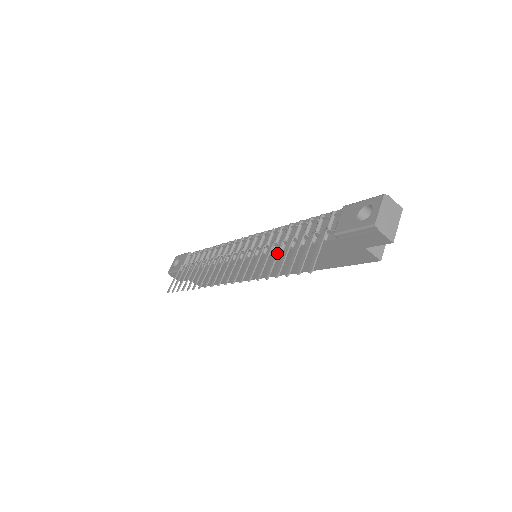
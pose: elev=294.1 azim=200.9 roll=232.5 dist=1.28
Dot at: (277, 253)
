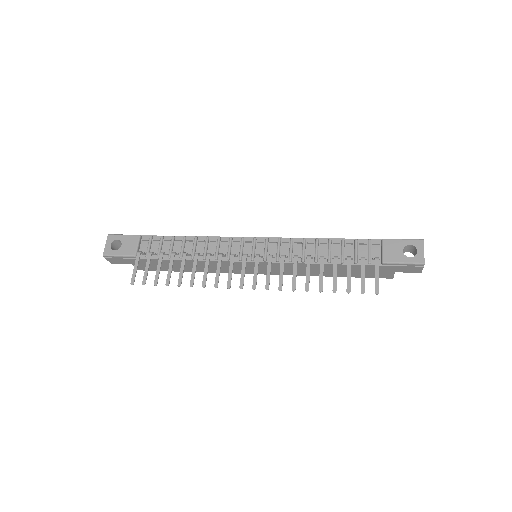
Dot at: (323, 269)
